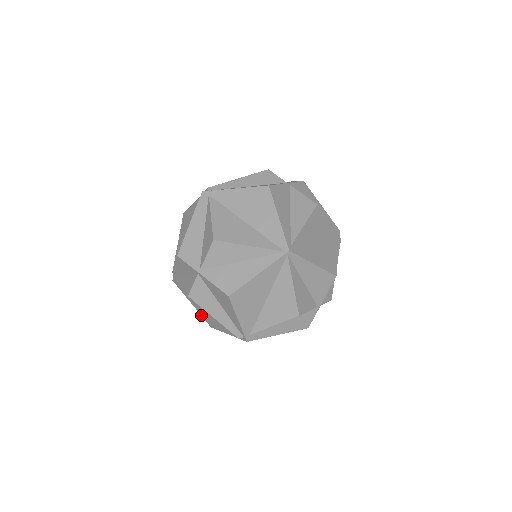
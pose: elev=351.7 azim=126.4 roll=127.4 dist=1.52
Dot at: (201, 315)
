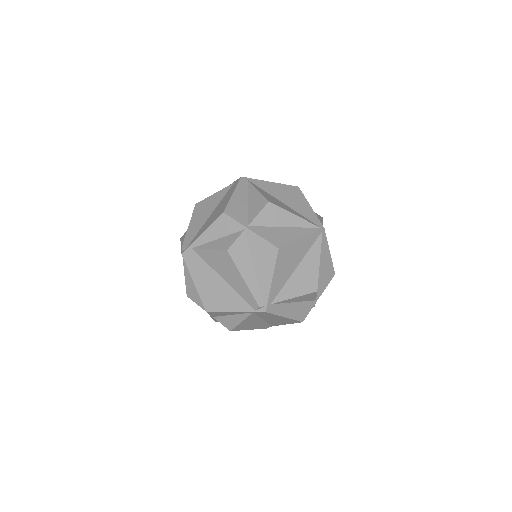
Dot at: (200, 297)
